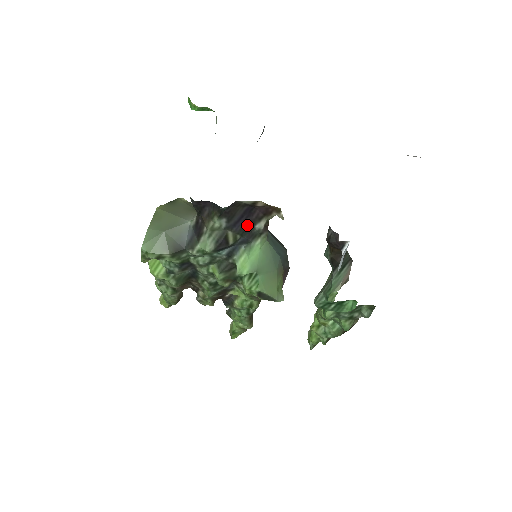
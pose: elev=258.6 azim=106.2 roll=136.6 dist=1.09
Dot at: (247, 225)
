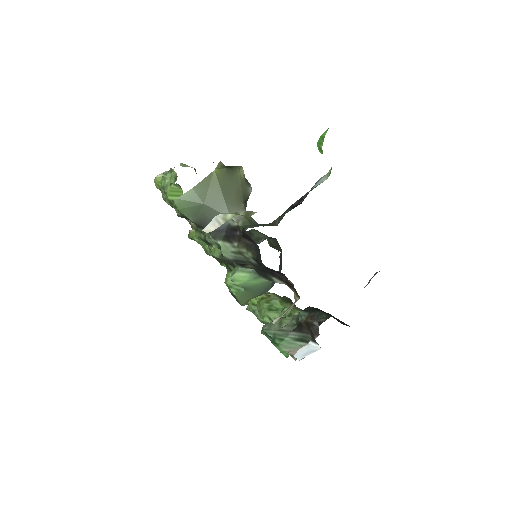
Dot at: (268, 271)
